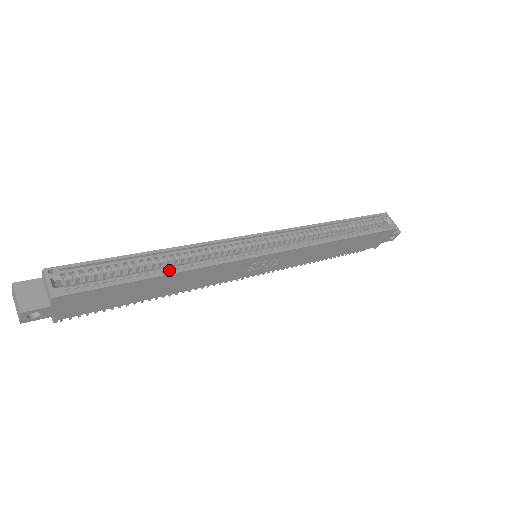
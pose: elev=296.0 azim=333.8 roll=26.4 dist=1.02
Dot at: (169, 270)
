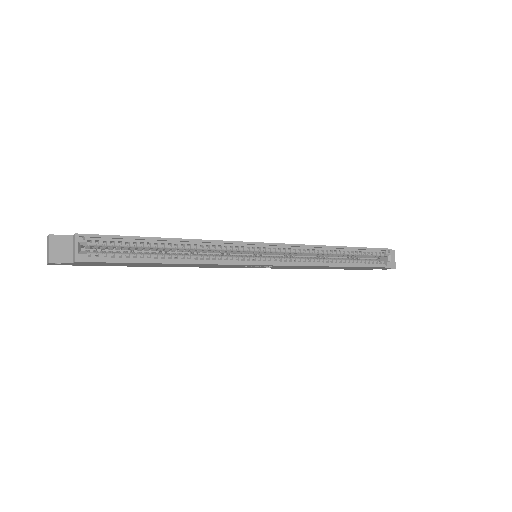
Dot at: (176, 256)
